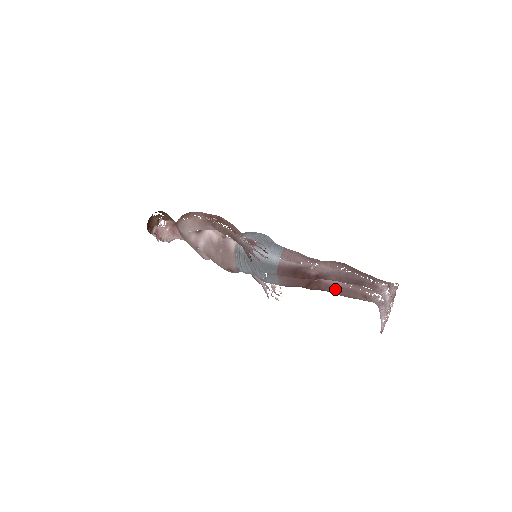
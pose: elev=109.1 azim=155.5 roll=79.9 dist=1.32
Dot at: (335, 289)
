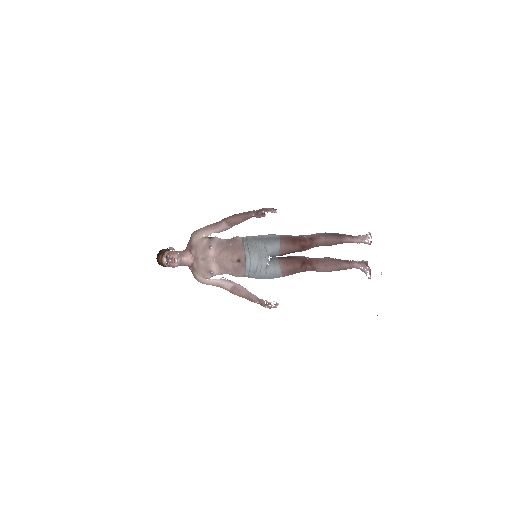
Dot at: (324, 262)
